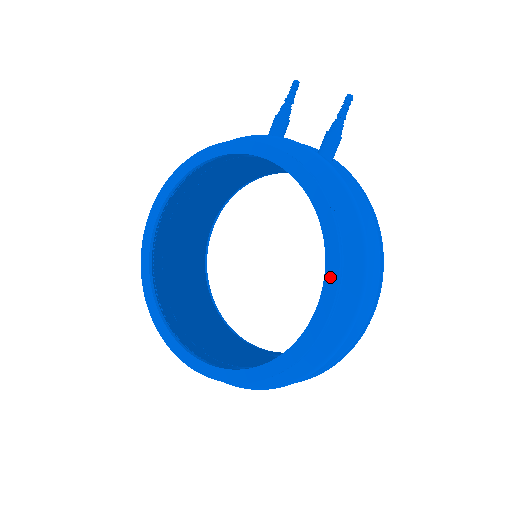
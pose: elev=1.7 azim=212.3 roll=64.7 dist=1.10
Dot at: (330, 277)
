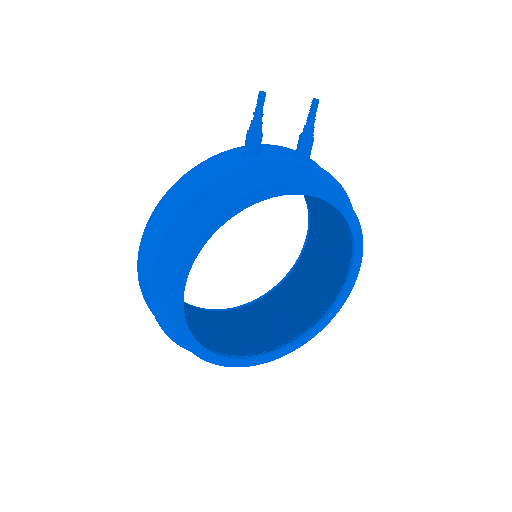
Dot at: (358, 252)
